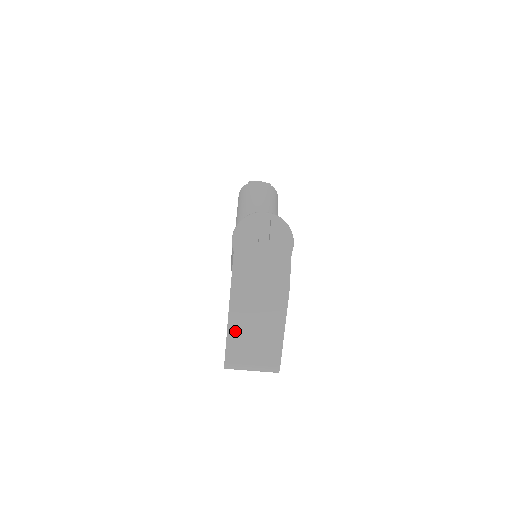
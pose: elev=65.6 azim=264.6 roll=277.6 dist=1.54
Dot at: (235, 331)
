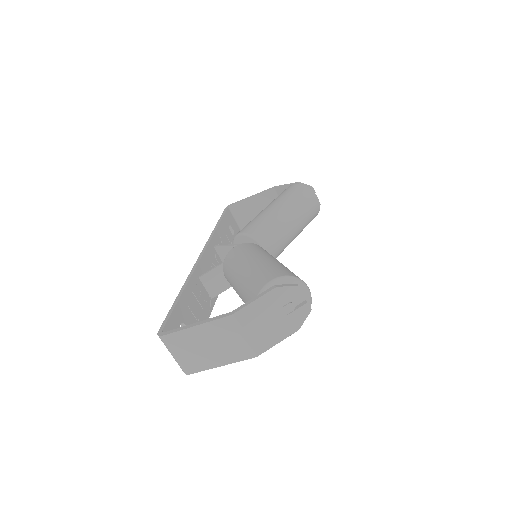
Dot at: (197, 332)
